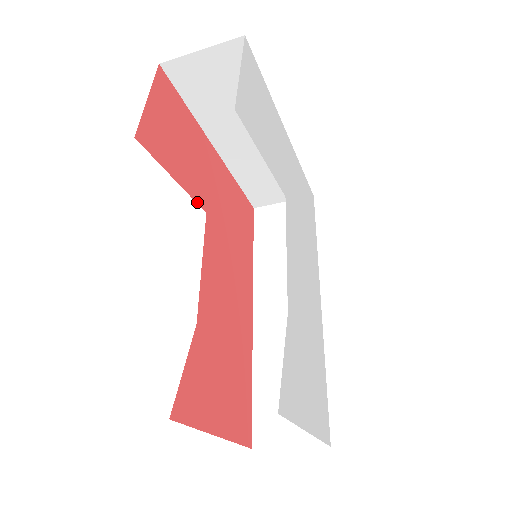
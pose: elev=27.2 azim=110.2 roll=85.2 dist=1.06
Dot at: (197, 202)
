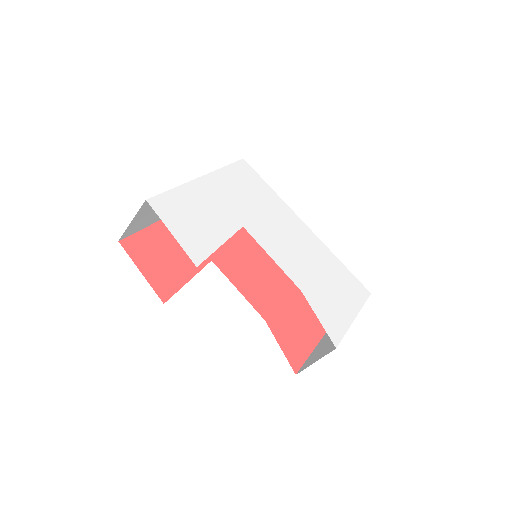
Dot at: (204, 266)
